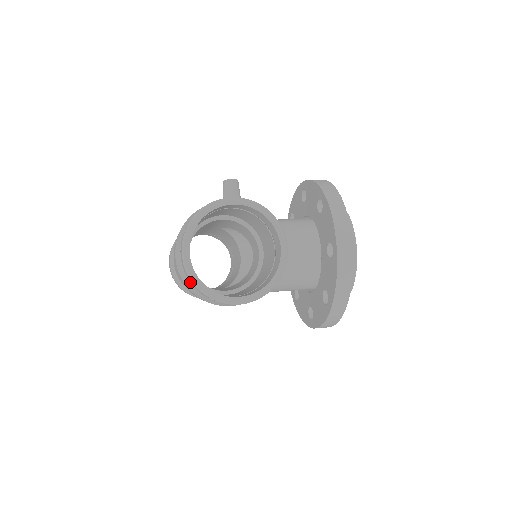
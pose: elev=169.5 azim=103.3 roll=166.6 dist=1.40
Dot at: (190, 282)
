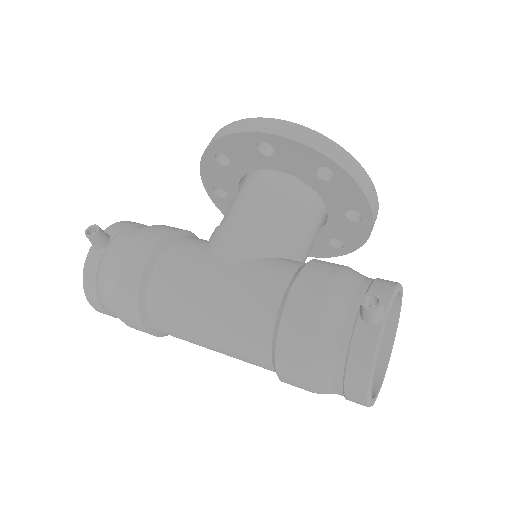
Dot at: occluded
